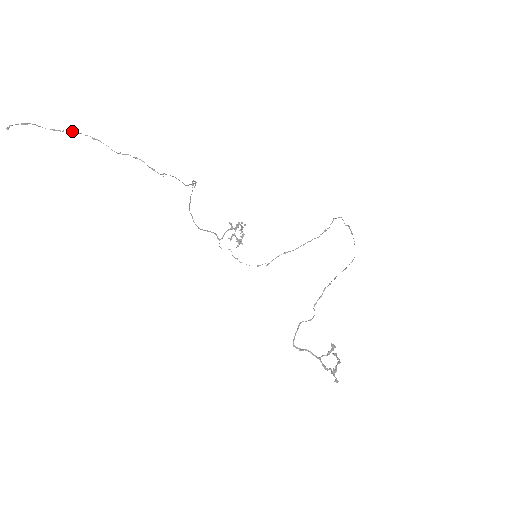
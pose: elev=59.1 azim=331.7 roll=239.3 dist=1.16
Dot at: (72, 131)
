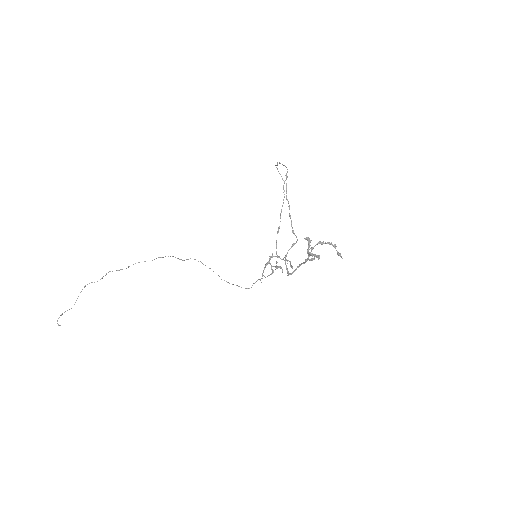
Dot at: occluded
